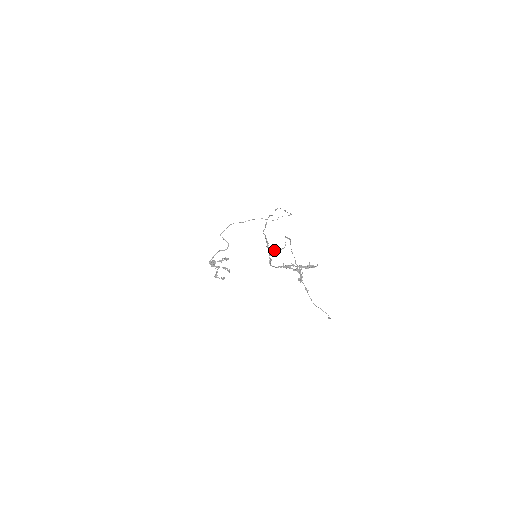
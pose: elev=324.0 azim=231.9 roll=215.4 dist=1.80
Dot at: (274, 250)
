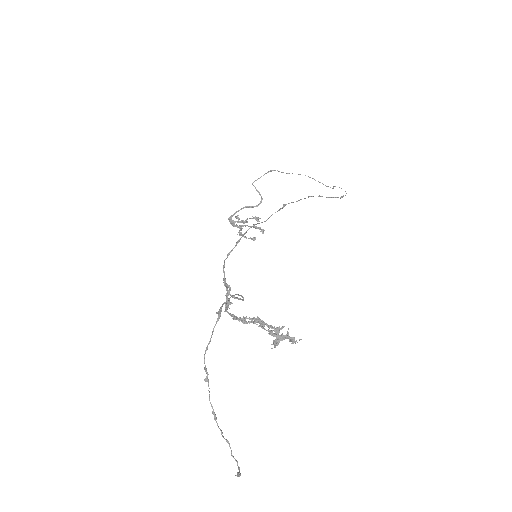
Dot at: (231, 295)
